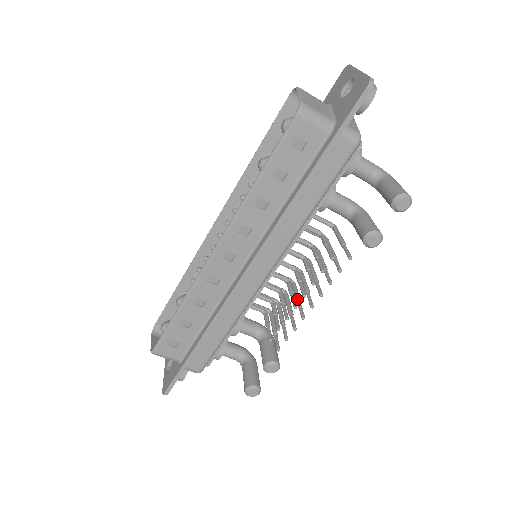
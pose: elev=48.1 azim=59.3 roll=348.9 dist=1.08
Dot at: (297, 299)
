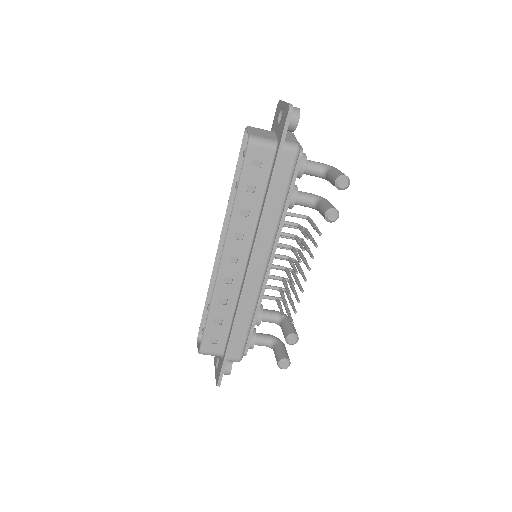
Dot at: (296, 280)
